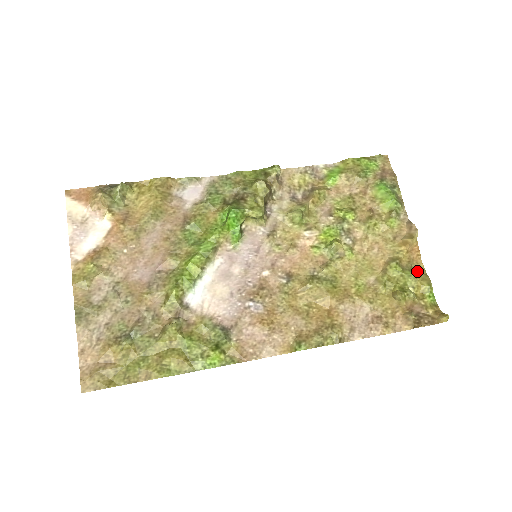
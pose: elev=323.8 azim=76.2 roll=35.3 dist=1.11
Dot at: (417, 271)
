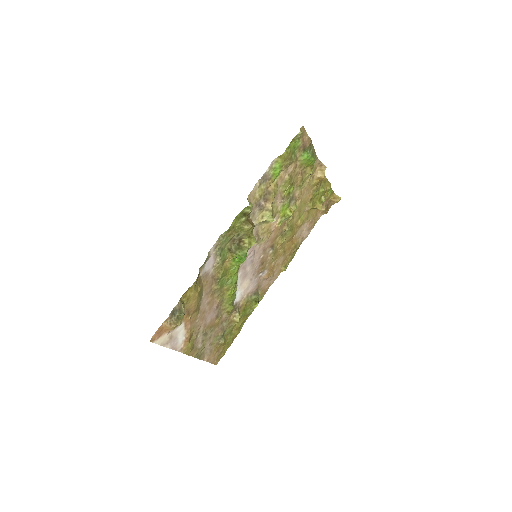
Dot at: (324, 183)
